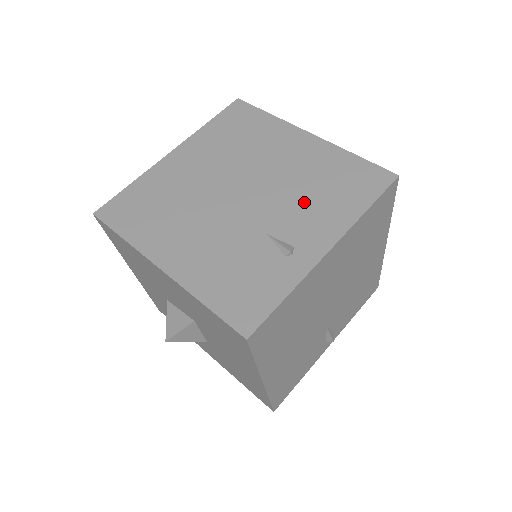
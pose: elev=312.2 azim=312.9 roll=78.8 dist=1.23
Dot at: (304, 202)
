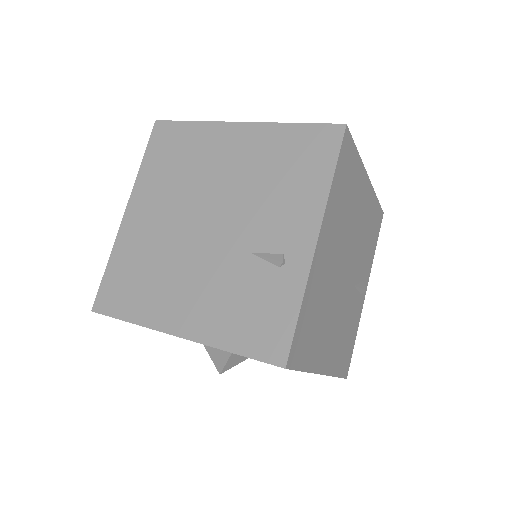
Dot at: (270, 201)
